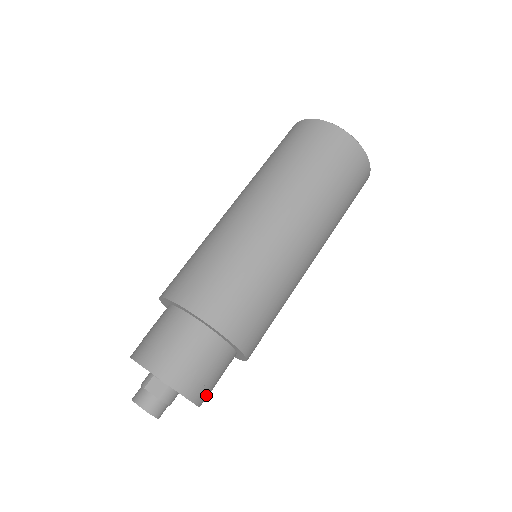
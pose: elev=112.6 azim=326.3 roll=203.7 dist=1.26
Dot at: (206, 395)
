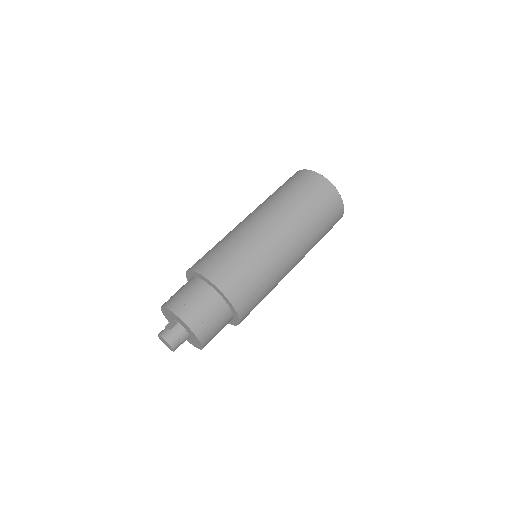
Dot at: (201, 327)
